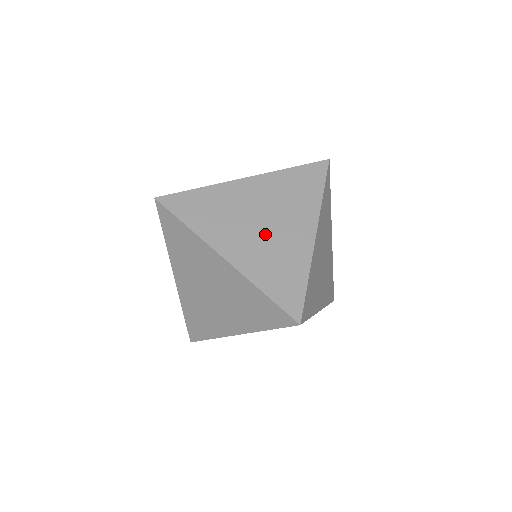
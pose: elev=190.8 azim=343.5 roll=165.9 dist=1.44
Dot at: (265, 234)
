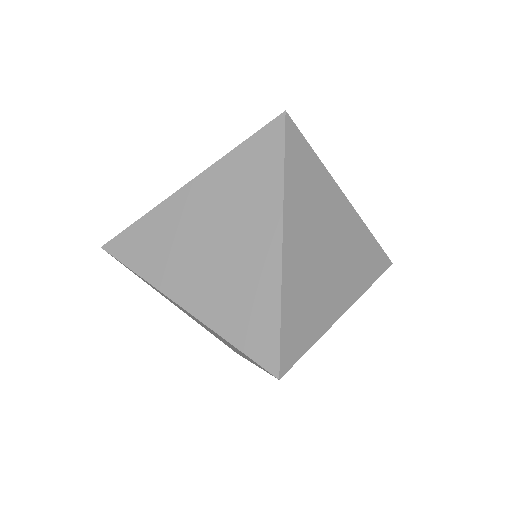
Dot at: occluded
